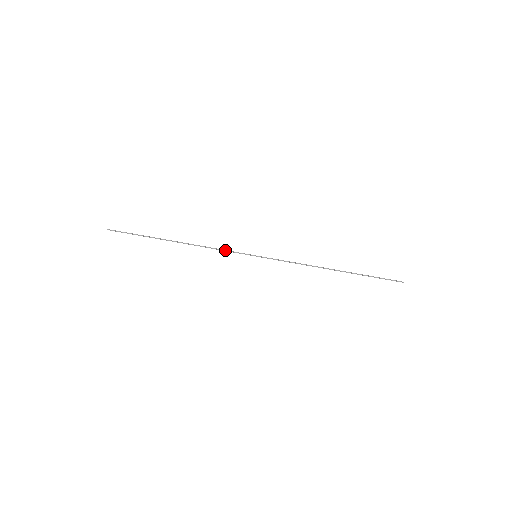
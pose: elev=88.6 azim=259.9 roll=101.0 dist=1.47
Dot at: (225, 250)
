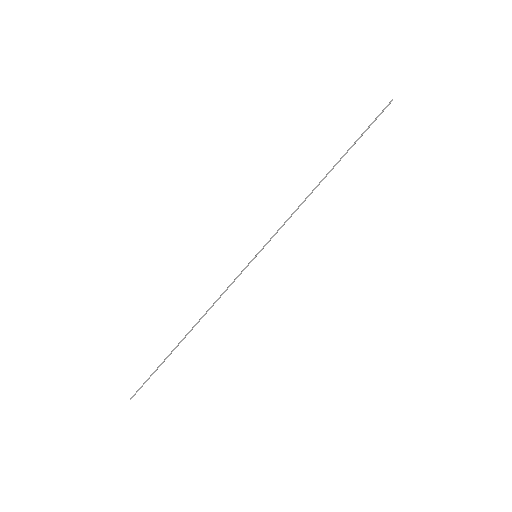
Dot at: occluded
